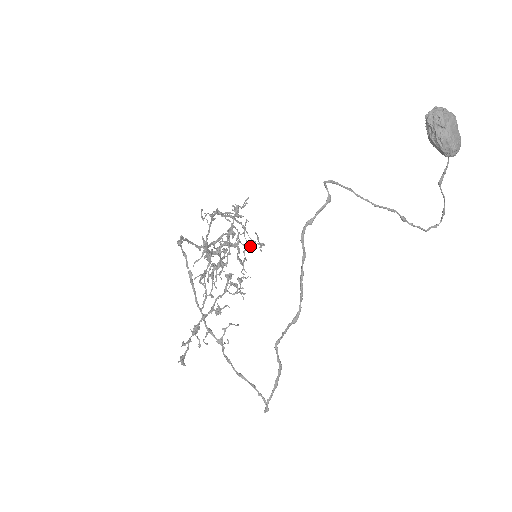
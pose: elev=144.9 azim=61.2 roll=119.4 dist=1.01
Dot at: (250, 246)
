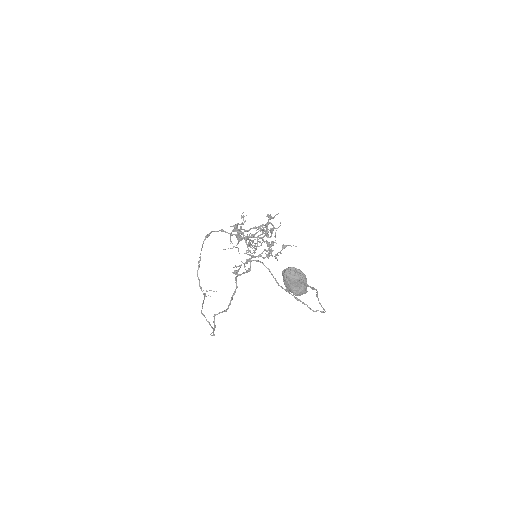
Dot at: (275, 240)
